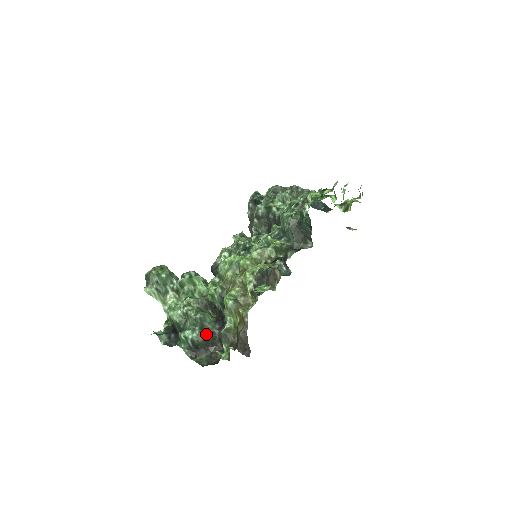
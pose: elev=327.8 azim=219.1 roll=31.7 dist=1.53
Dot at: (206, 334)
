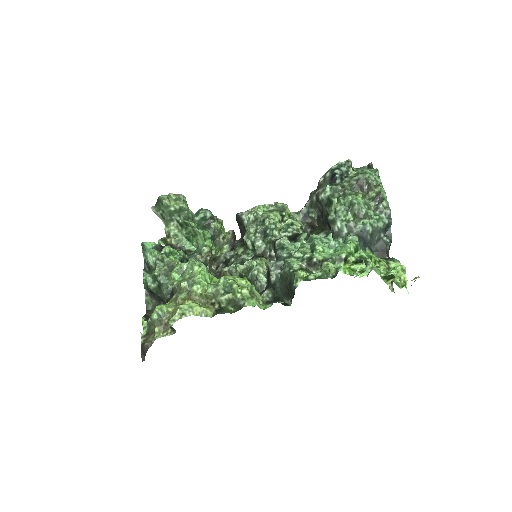
Dot at: (160, 292)
